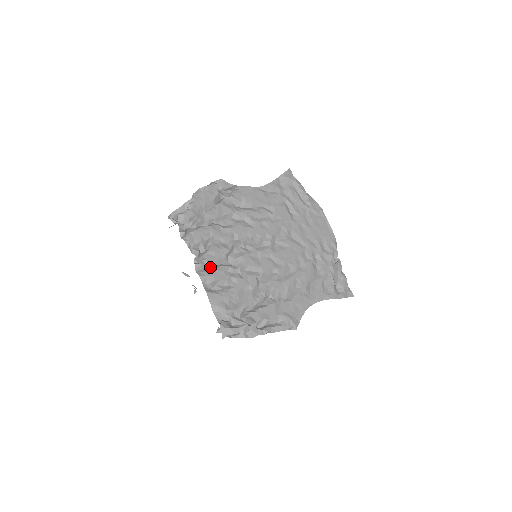
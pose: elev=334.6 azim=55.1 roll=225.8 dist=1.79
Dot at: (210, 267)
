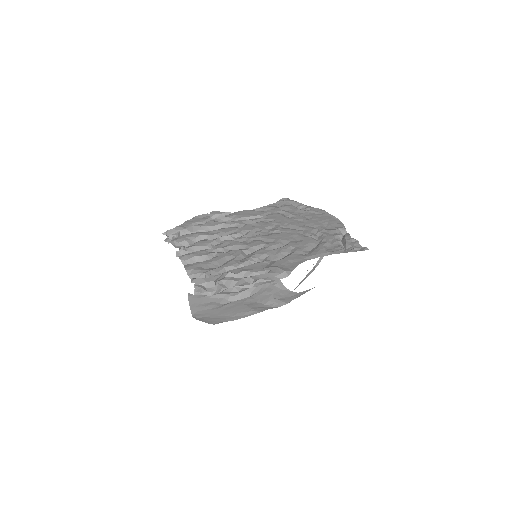
Dot at: occluded
